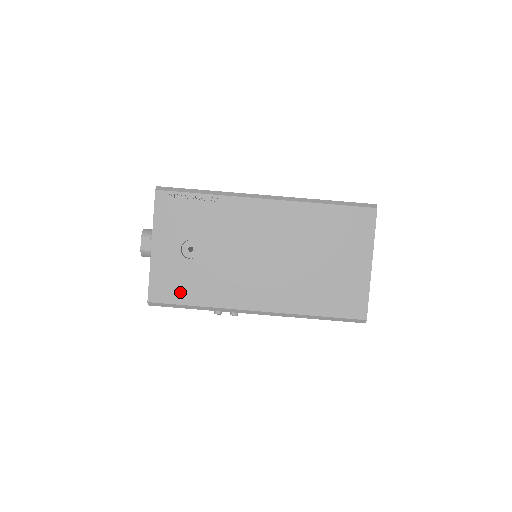
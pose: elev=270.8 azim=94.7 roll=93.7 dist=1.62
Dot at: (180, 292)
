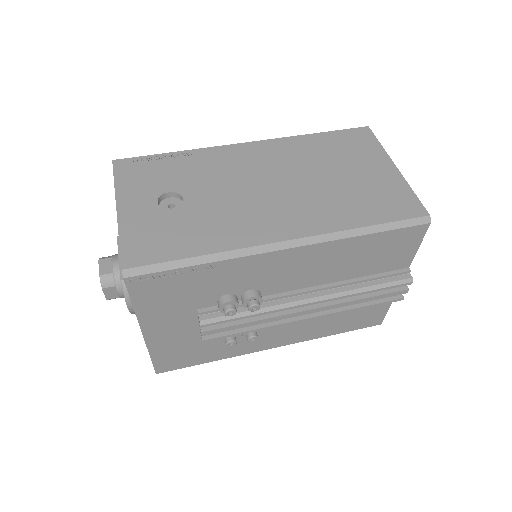
Dot at: (169, 246)
